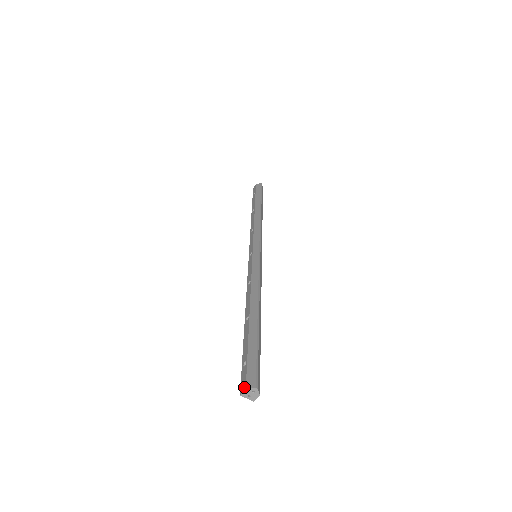
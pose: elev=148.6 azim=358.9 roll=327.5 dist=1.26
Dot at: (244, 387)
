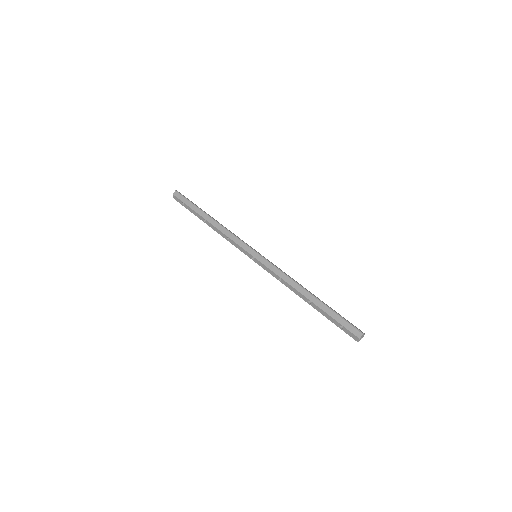
Dot at: (357, 338)
